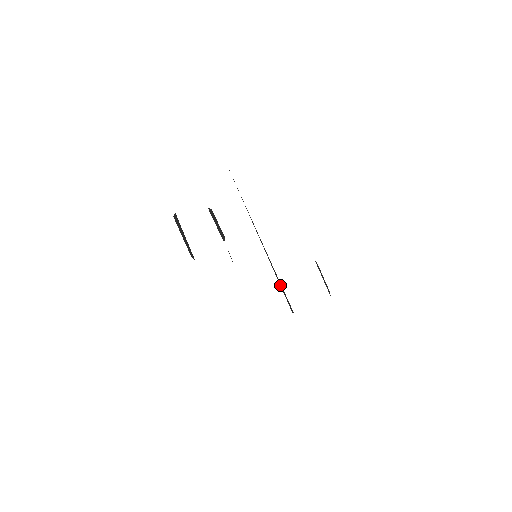
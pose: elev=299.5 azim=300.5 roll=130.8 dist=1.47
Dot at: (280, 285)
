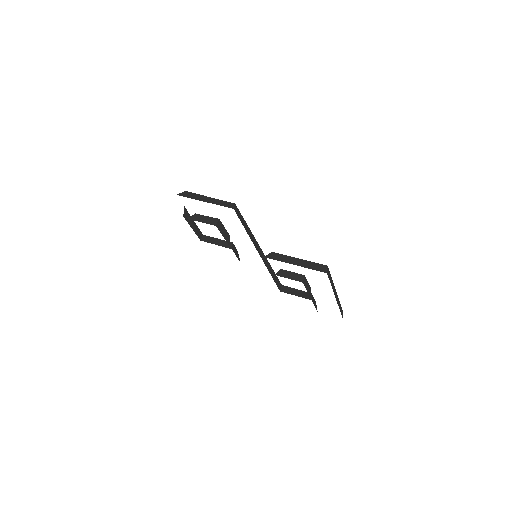
Dot at: (273, 277)
